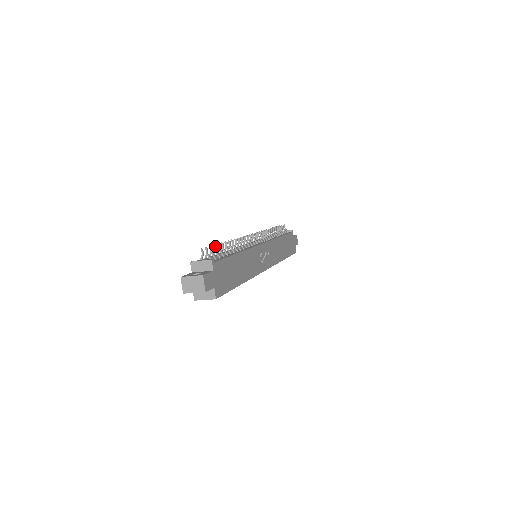
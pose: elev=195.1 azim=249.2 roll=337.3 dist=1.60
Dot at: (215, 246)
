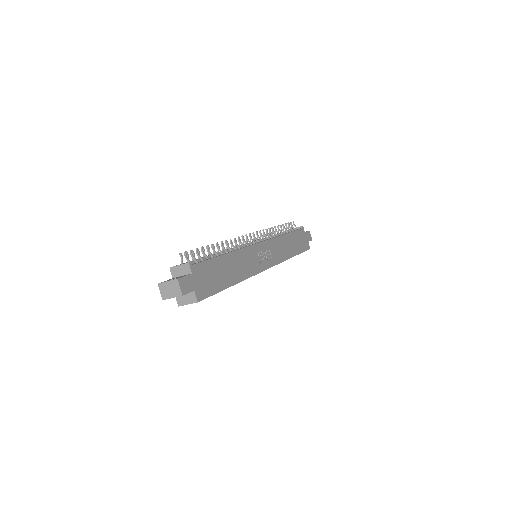
Dot at: (196, 249)
